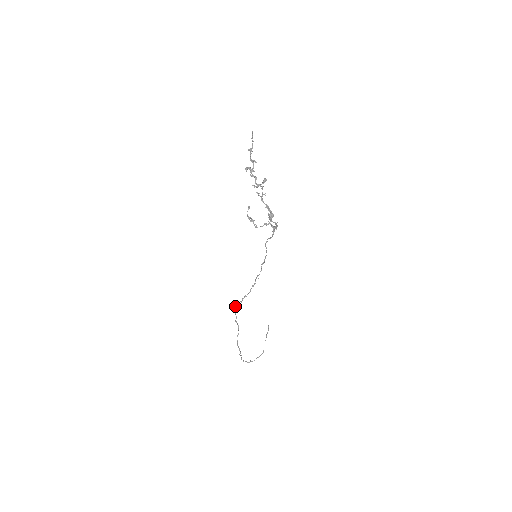
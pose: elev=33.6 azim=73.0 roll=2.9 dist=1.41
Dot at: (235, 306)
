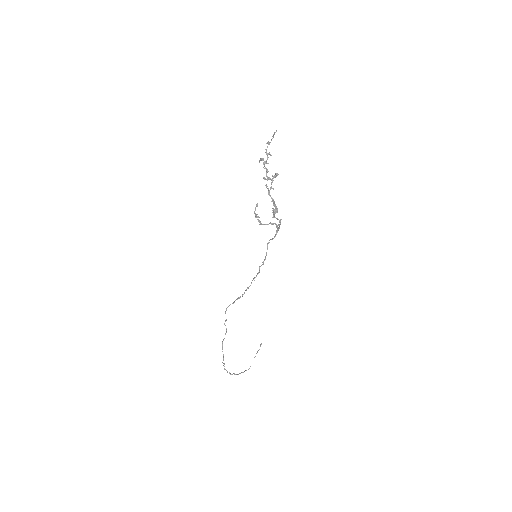
Dot at: (227, 307)
